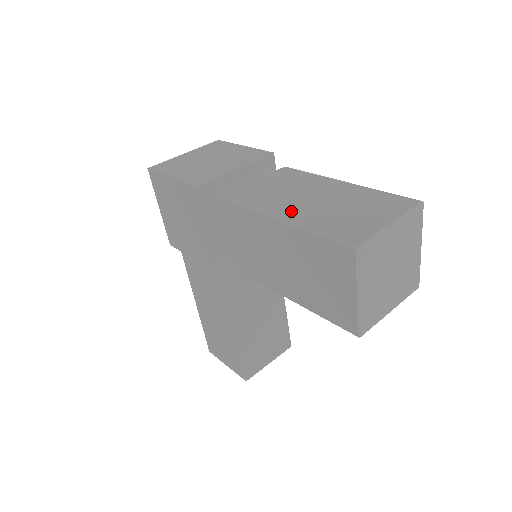
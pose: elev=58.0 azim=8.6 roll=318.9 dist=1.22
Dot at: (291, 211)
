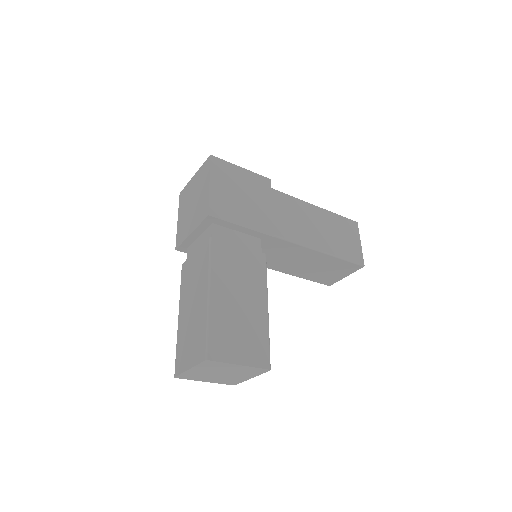
Dot at: (182, 314)
